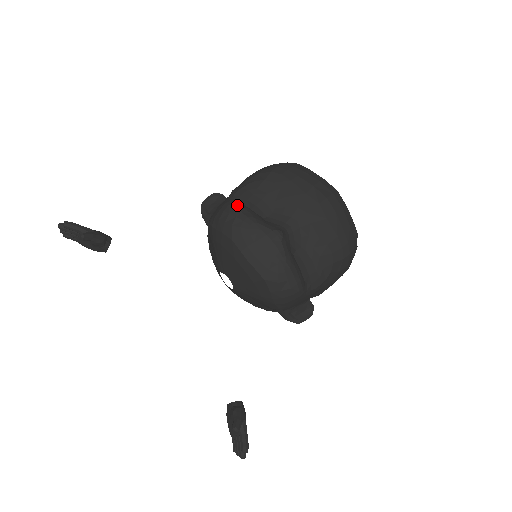
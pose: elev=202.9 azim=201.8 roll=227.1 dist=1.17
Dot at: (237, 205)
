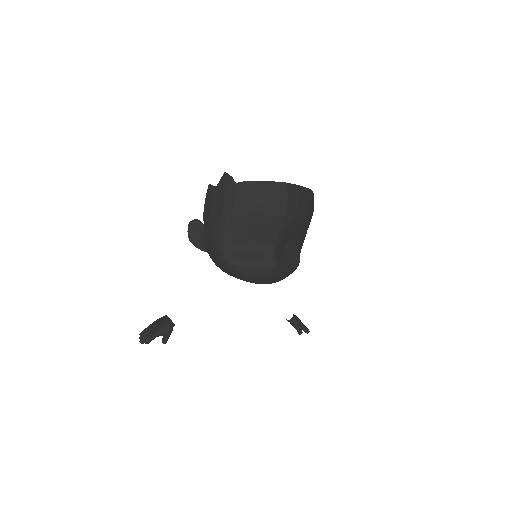
Dot at: (235, 261)
